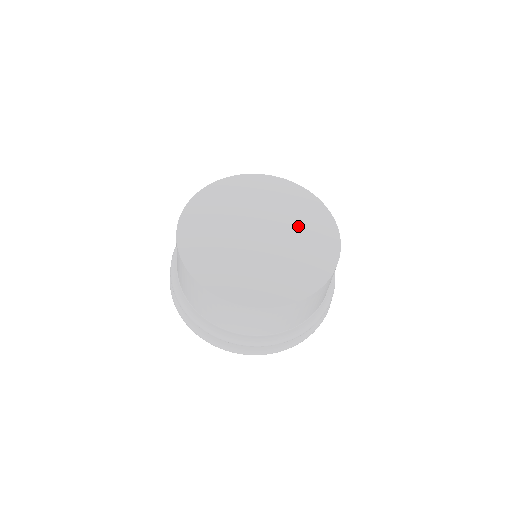
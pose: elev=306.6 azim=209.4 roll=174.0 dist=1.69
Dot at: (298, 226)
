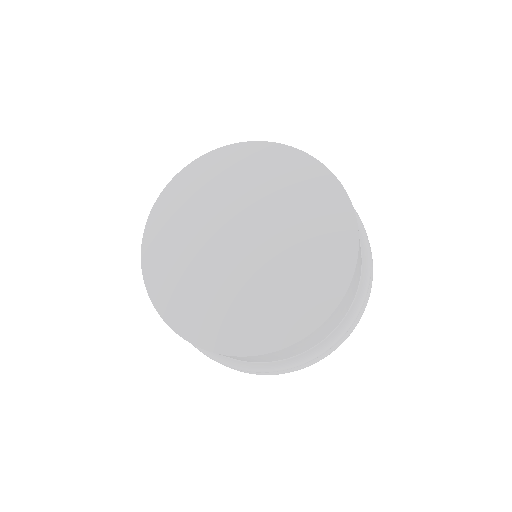
Dot at: (295, 263)
